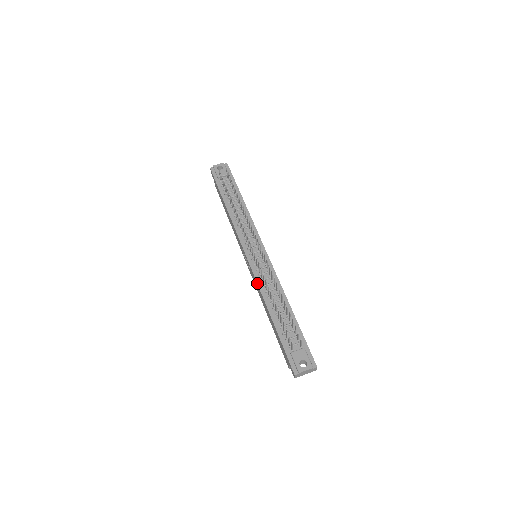
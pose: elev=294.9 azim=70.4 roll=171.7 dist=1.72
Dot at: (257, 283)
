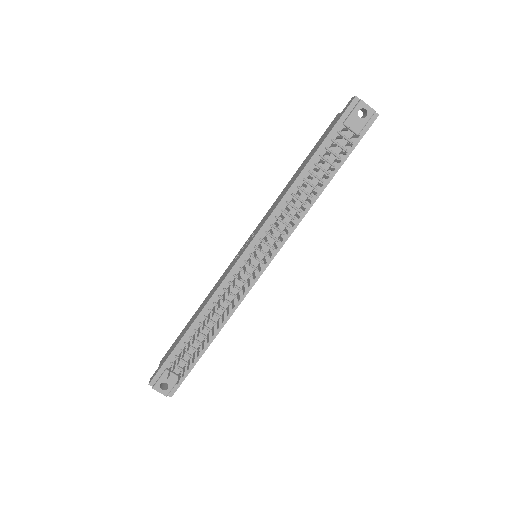
Dot at: (218, 287)
